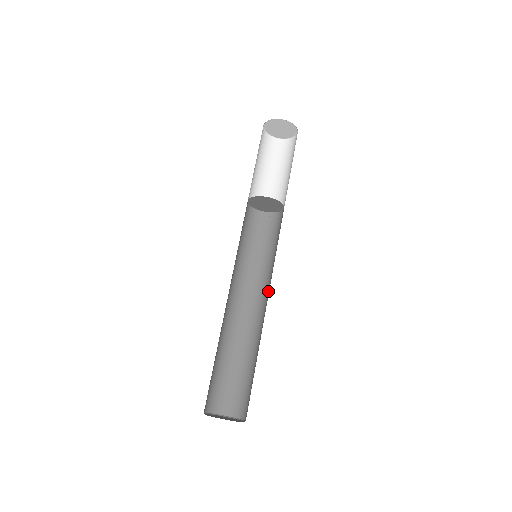
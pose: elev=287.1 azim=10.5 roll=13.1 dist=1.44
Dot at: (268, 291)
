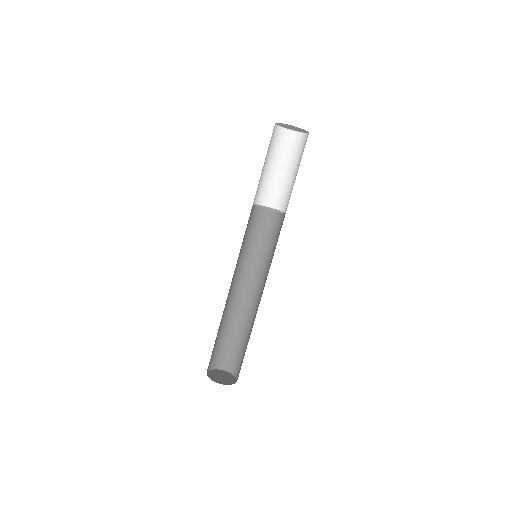
Dot at: (258, 281)
